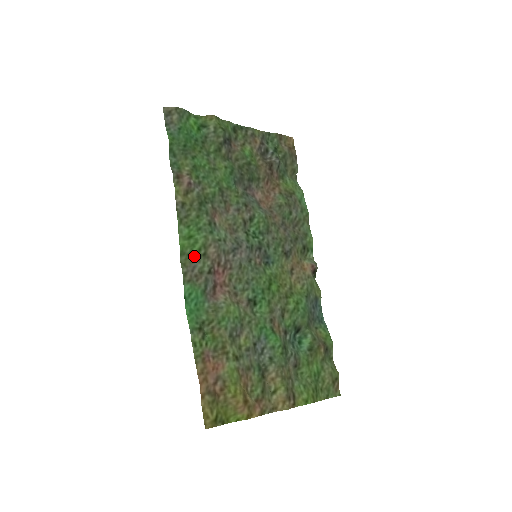
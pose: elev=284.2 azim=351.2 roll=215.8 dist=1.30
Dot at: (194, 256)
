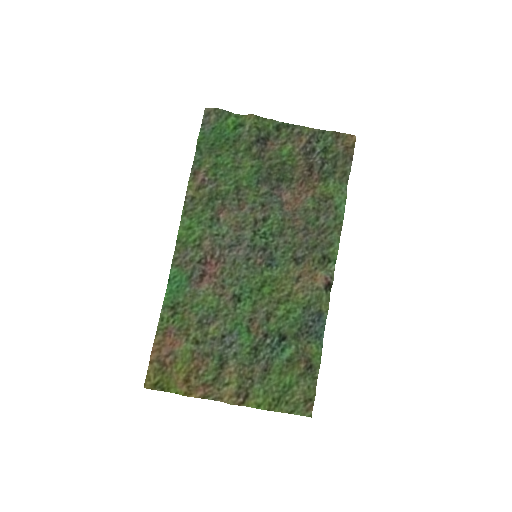
Dot at: (188, 245)
